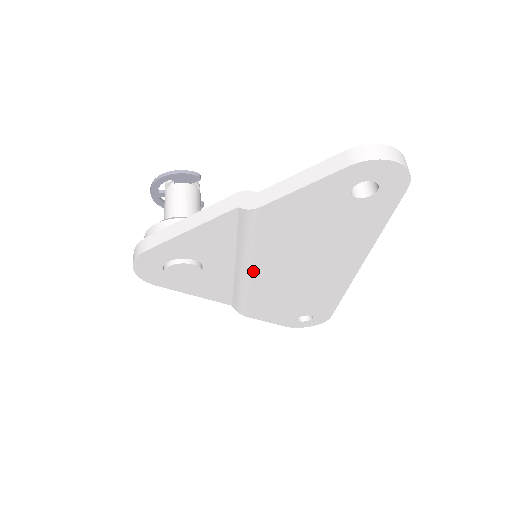
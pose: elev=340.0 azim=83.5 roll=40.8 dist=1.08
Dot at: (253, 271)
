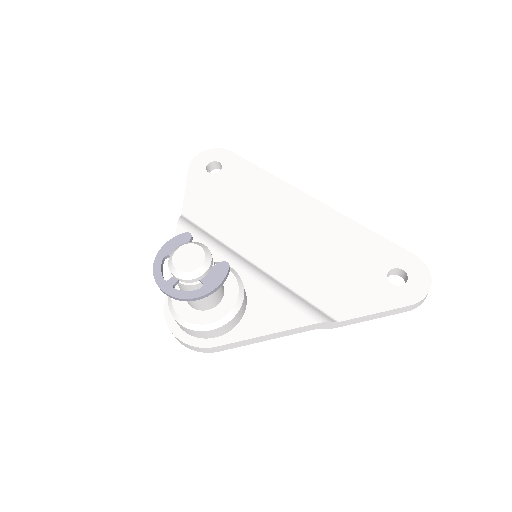
Dot at: occluded
